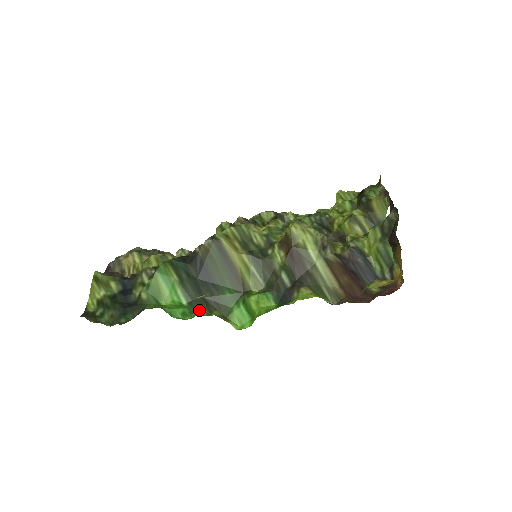
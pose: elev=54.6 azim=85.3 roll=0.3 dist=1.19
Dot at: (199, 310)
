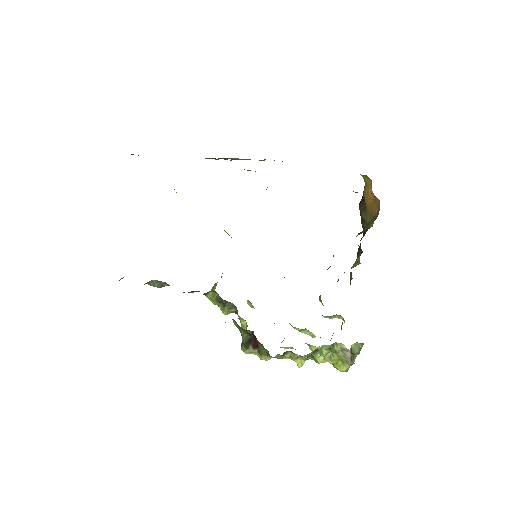
Dot at: occluded
